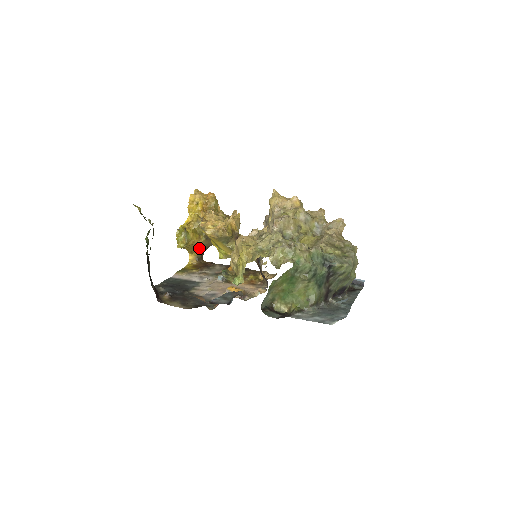
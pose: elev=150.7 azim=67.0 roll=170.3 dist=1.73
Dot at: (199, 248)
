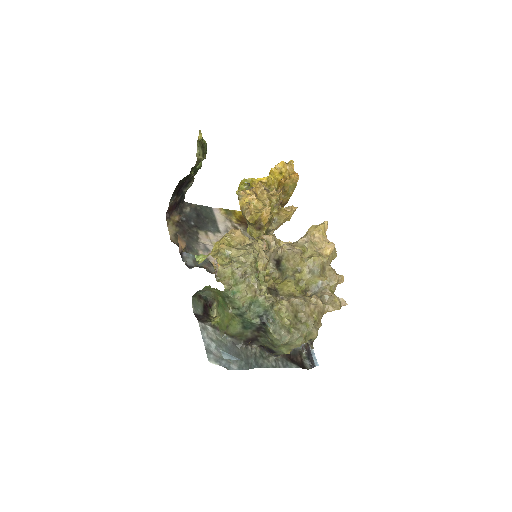
Dot at: occluded
